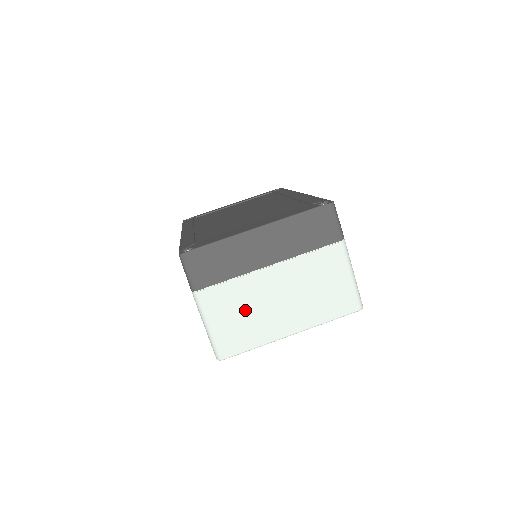
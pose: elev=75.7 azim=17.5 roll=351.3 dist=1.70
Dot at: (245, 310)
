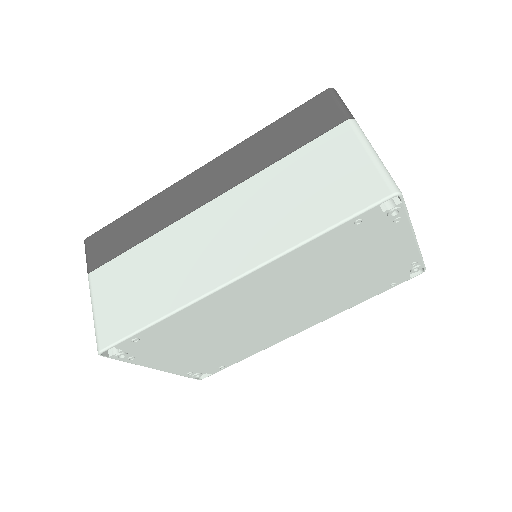
Dot at: occluded
